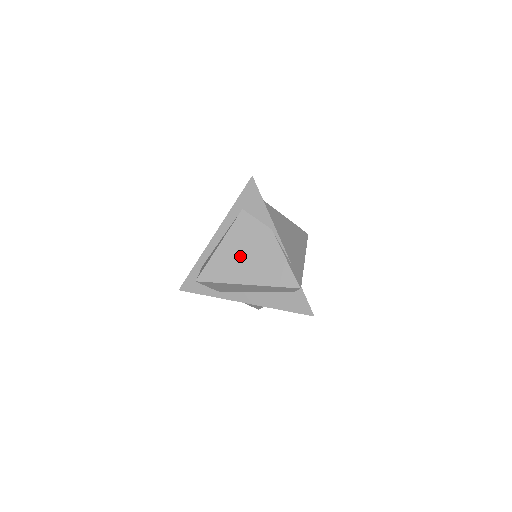
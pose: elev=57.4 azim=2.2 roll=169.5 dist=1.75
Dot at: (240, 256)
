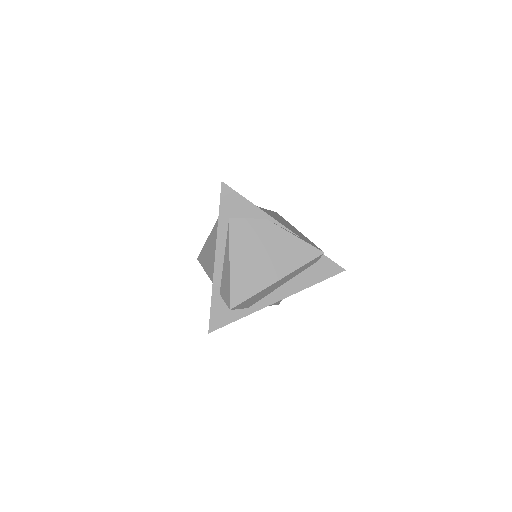
Dot at: (255, 260)
